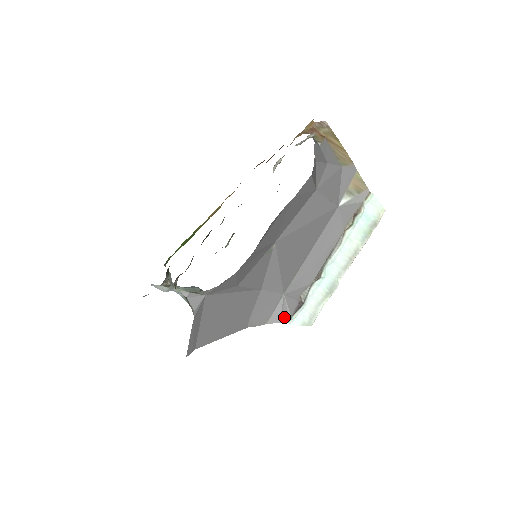
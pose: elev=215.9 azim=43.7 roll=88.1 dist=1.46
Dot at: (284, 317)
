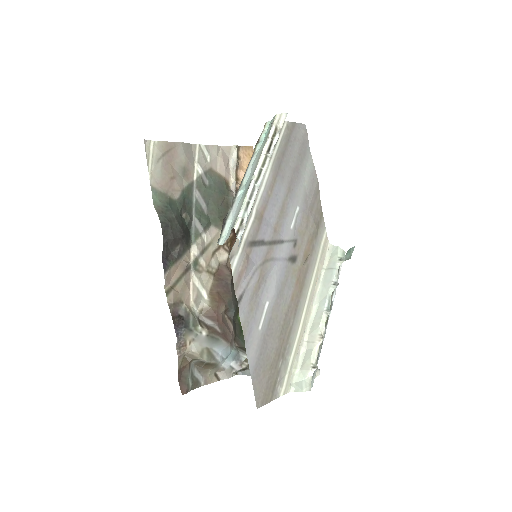
Dot at: occluded
